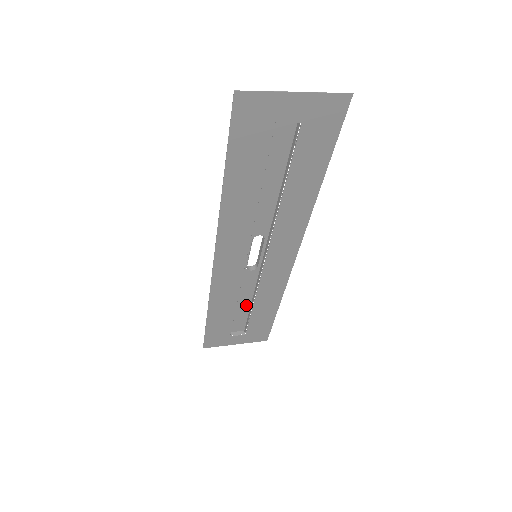
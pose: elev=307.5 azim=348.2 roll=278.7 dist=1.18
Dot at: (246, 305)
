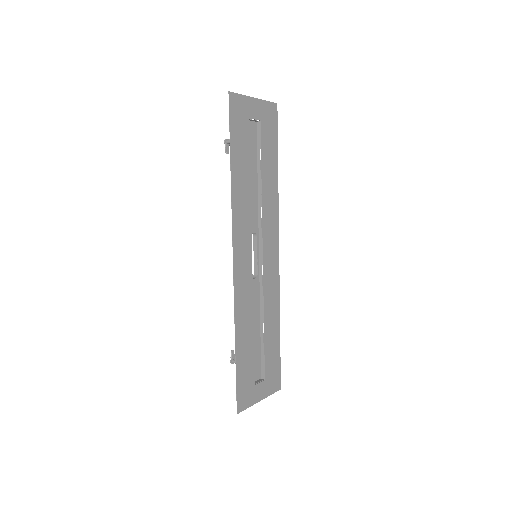
Dot at: (257, 333)
